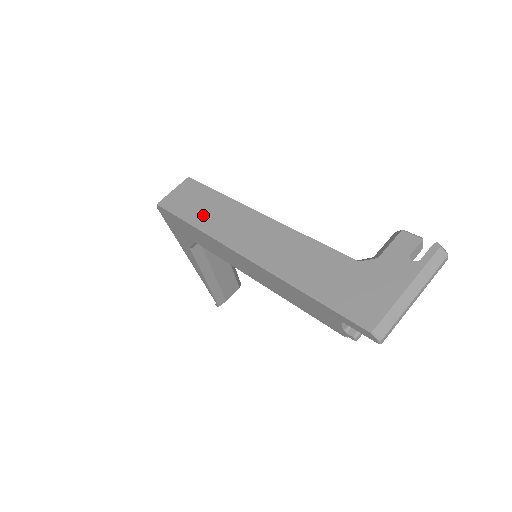
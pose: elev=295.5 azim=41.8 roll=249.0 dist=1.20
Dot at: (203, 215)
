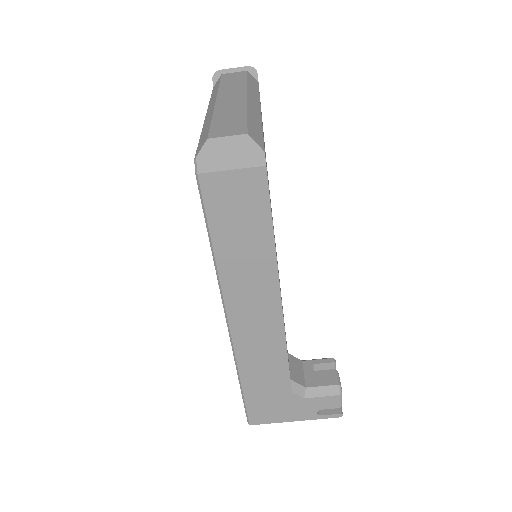
Dot at: (232, 251)
